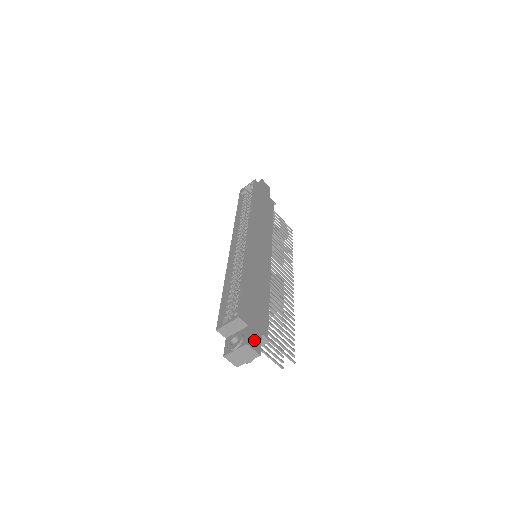
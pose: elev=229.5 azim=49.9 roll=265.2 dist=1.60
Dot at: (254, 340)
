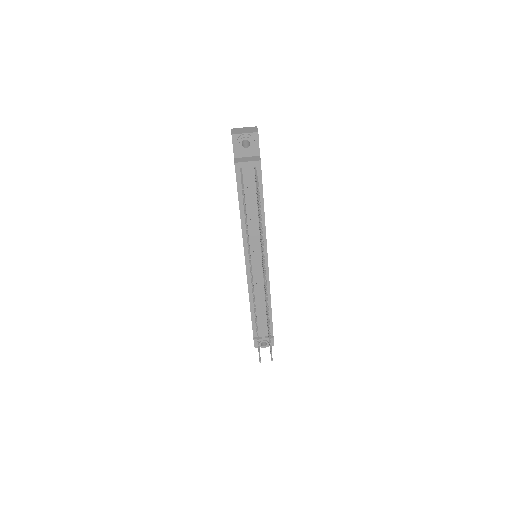
Dot at: occluded
